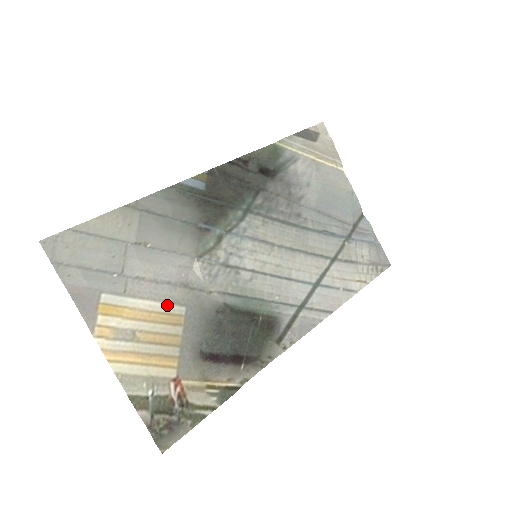
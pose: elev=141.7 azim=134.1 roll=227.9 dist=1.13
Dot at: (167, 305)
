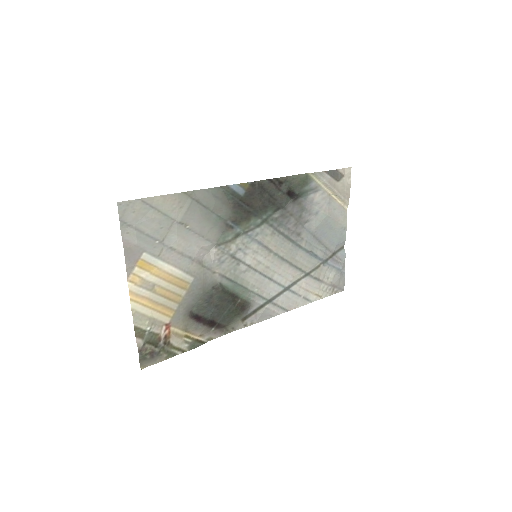
Dot at: (183, 273)
